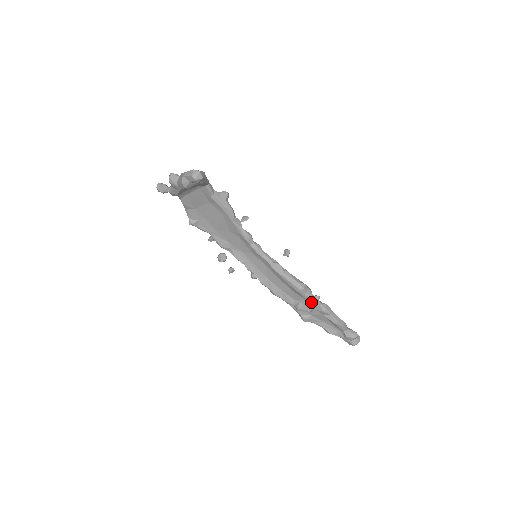
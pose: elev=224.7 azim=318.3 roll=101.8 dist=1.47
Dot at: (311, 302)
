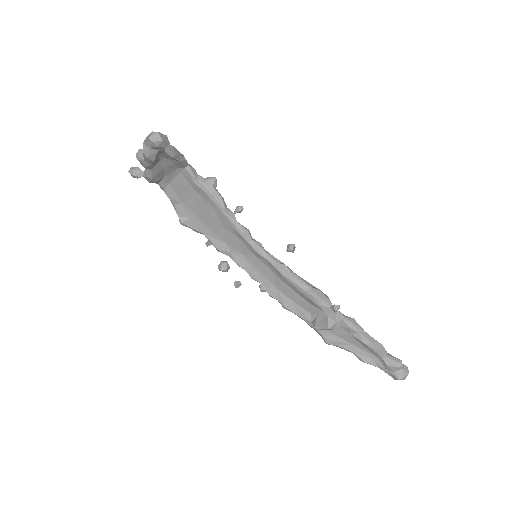
Dot at: (331, 315)
